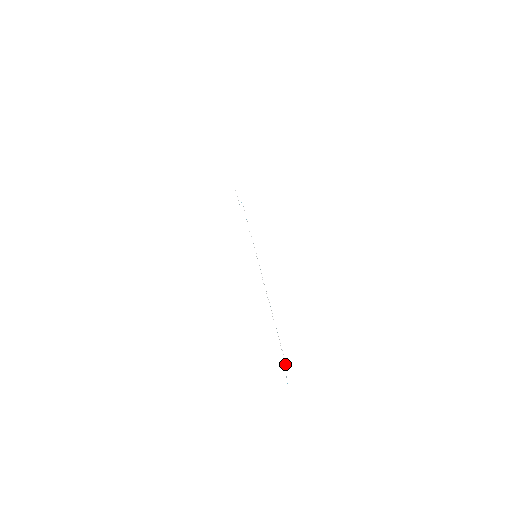
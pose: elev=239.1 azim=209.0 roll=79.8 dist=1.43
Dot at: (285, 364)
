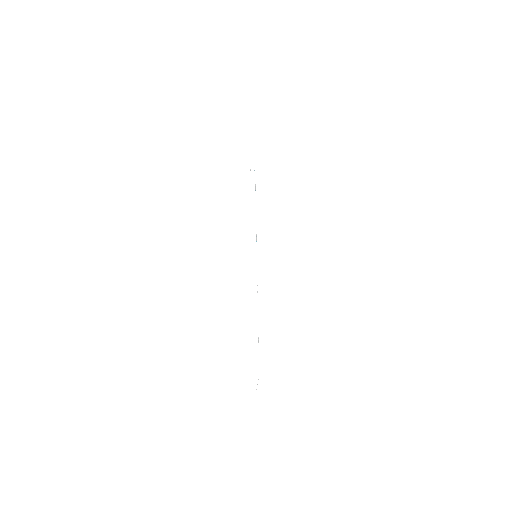
Dot at: occluded
